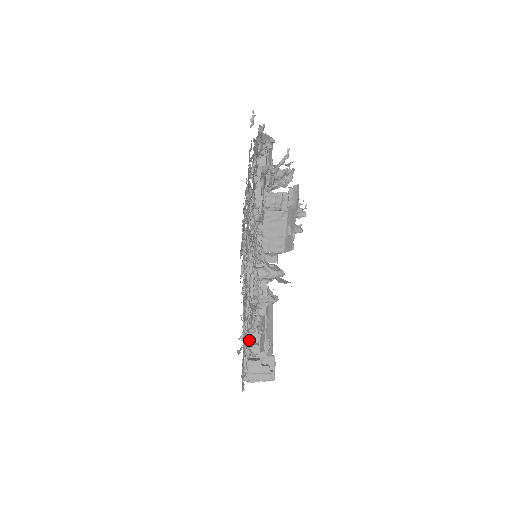
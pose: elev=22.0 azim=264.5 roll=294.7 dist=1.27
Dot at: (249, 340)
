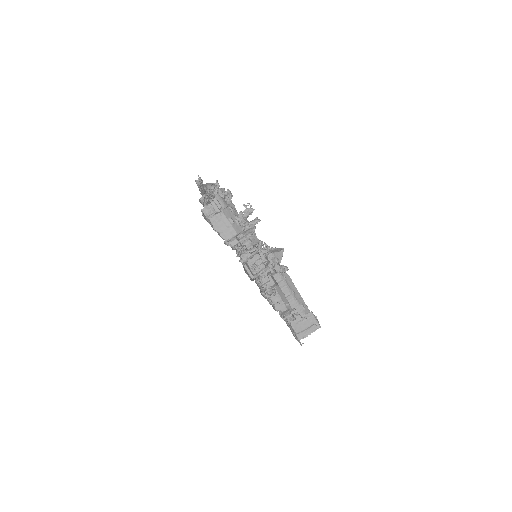
Dot at: (272, 304)
